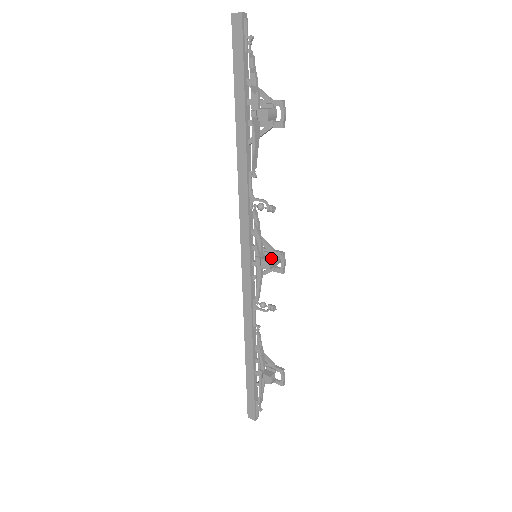
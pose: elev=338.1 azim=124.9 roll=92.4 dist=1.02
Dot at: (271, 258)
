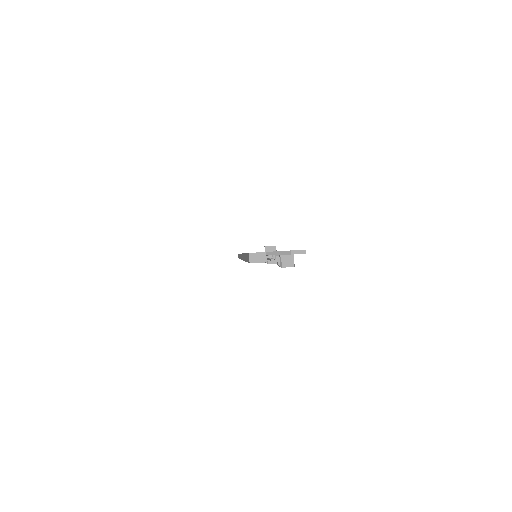
Dot at: occluded
